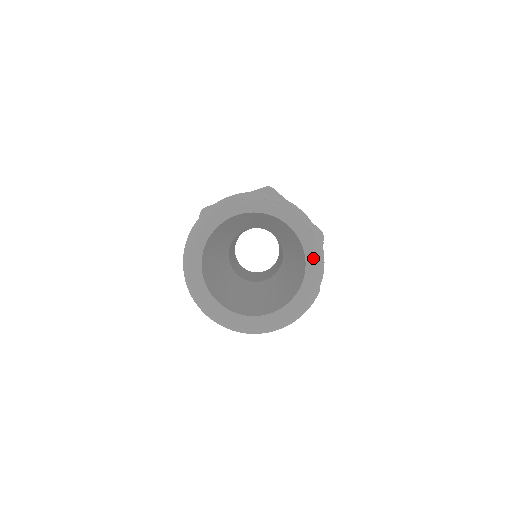
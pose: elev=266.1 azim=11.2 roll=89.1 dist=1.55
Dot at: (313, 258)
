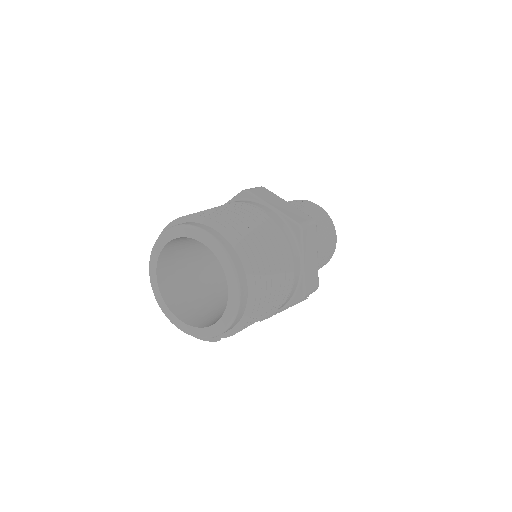
Dot at: (225, 323)
